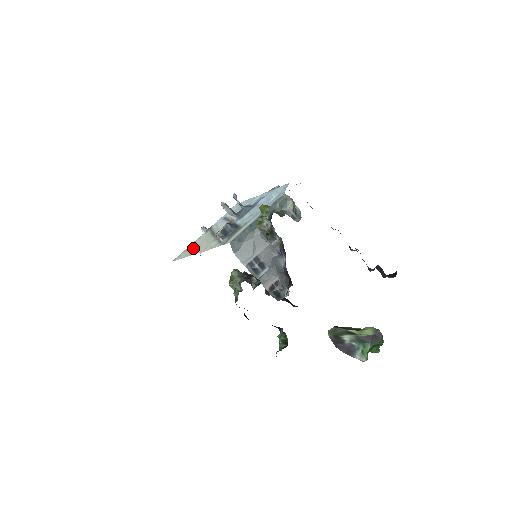
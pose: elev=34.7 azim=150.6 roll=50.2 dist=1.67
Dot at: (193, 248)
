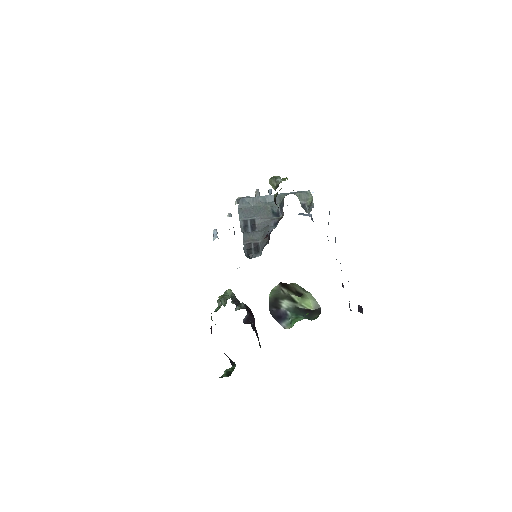
Dot at: occluded
